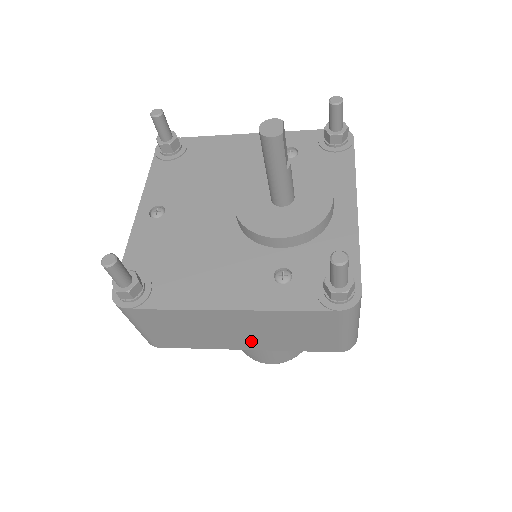
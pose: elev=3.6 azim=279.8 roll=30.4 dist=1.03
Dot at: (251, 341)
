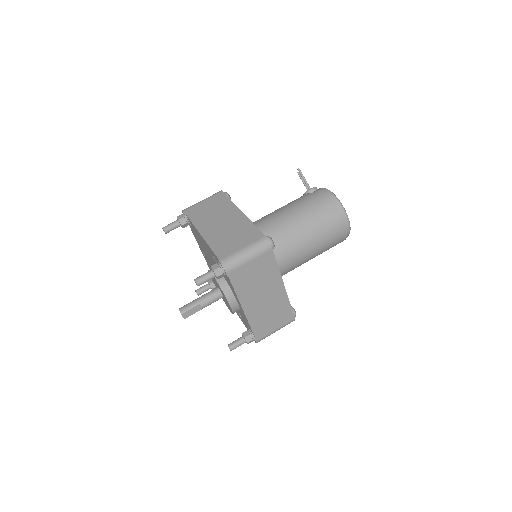
Dot at: occluded
